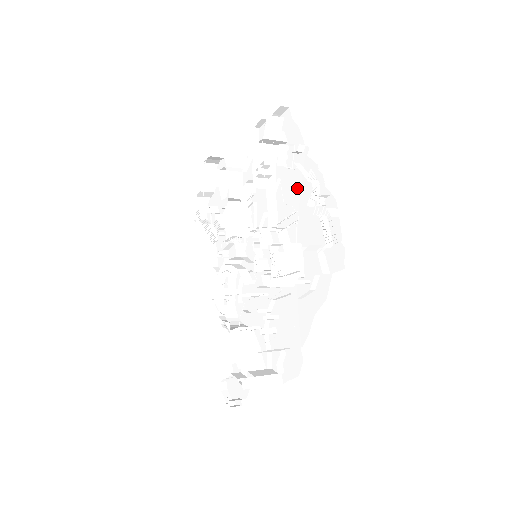
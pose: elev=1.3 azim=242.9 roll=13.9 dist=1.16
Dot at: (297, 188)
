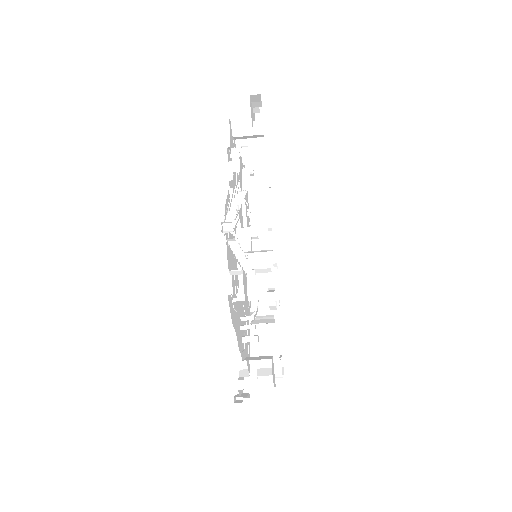
Dot at: occluded
